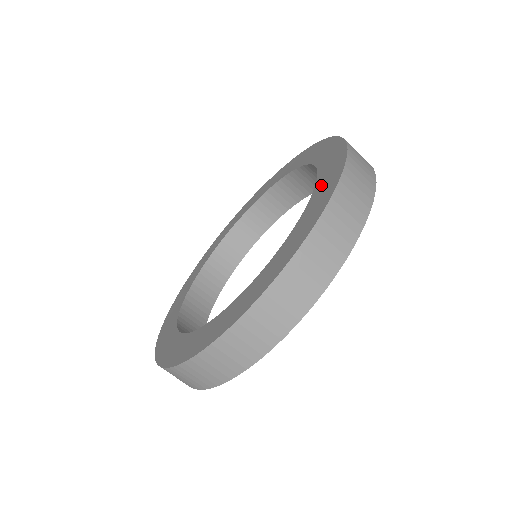
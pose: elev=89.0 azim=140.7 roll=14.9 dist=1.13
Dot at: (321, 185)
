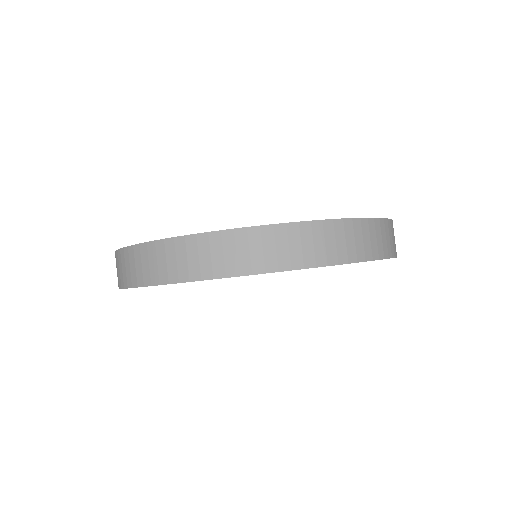
Dot at: occluded
